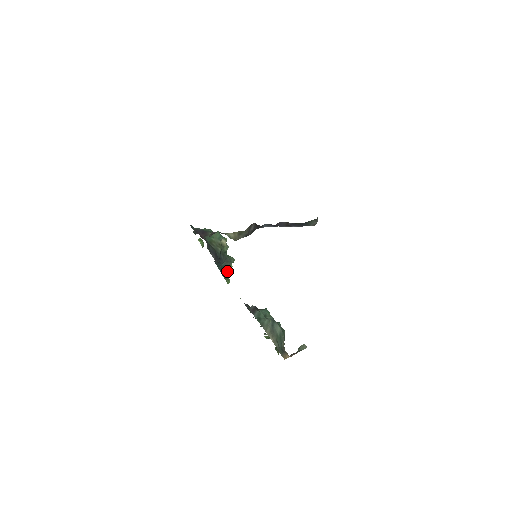
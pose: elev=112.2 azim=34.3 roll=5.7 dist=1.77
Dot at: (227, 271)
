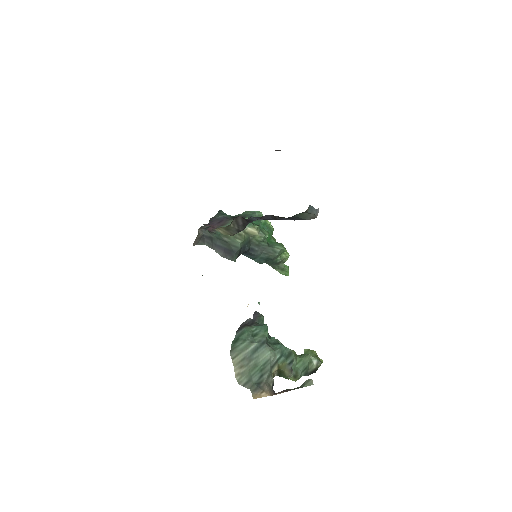
Dot at: (280, 261)
